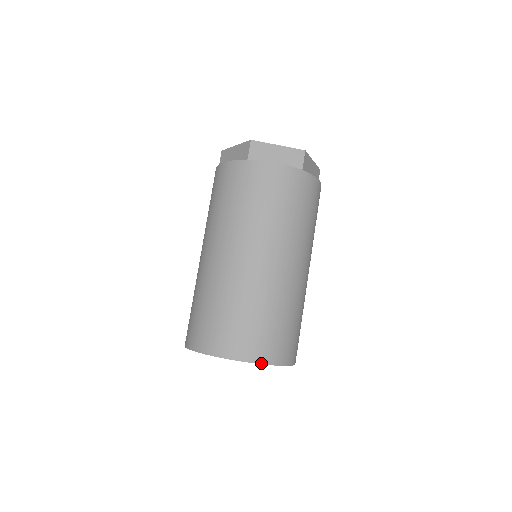
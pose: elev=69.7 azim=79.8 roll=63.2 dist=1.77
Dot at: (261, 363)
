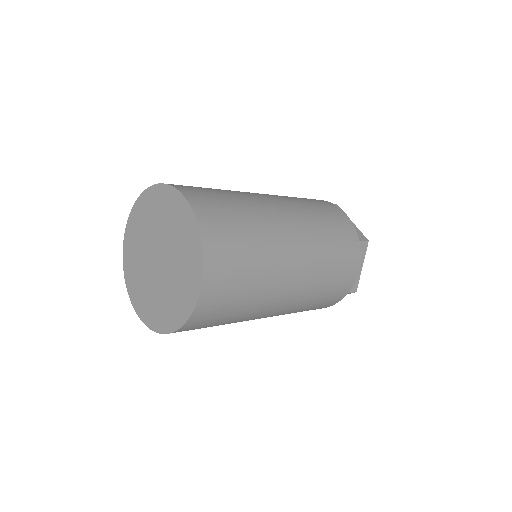
Dot at: (197, 220)
